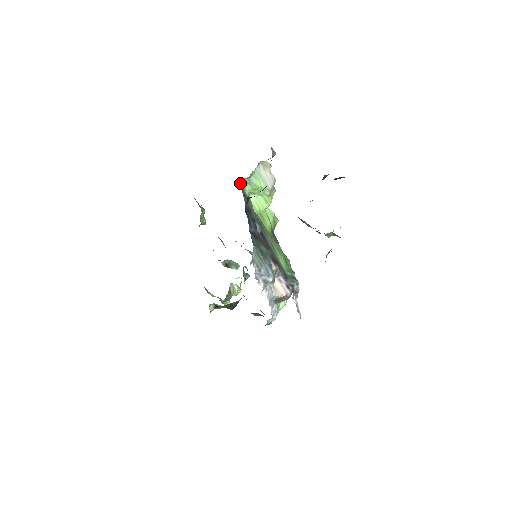
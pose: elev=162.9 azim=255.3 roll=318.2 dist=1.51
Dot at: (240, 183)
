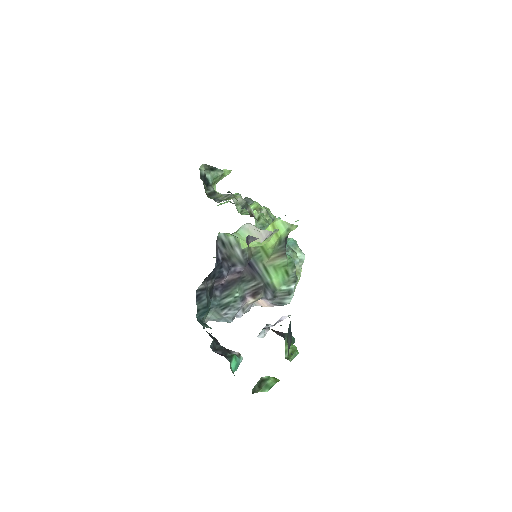
Dot at: (219, 233)
